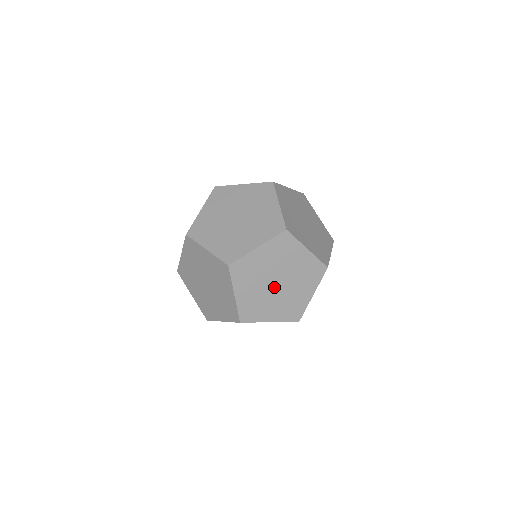
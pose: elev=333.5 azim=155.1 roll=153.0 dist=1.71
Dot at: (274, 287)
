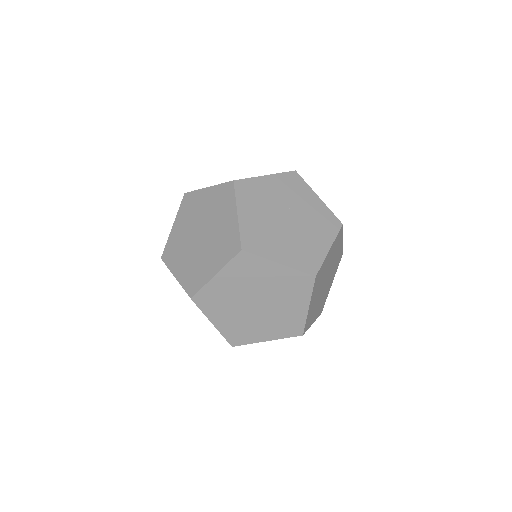
Dot at: (250, 304)
